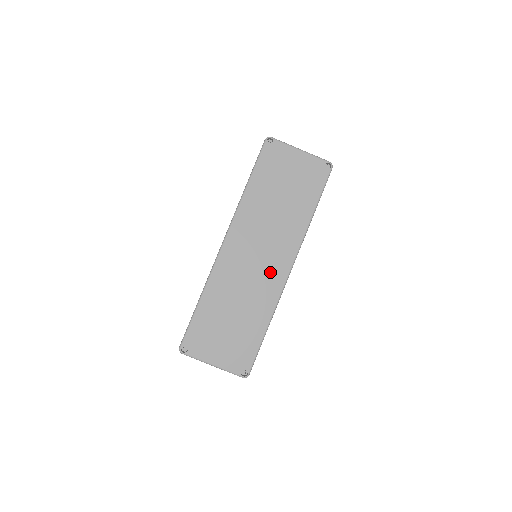
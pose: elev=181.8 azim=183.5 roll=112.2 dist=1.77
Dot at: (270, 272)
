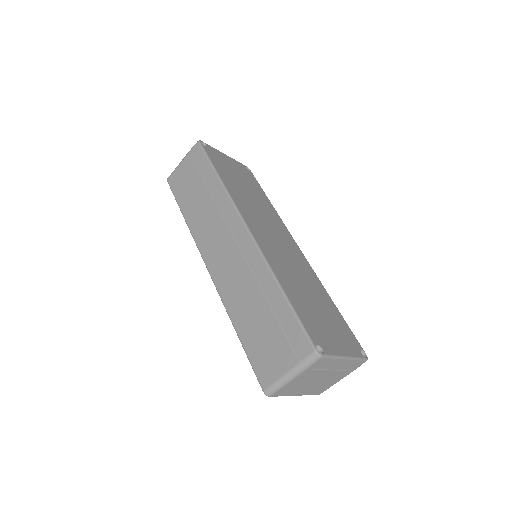
Dot at: (293, 251)
